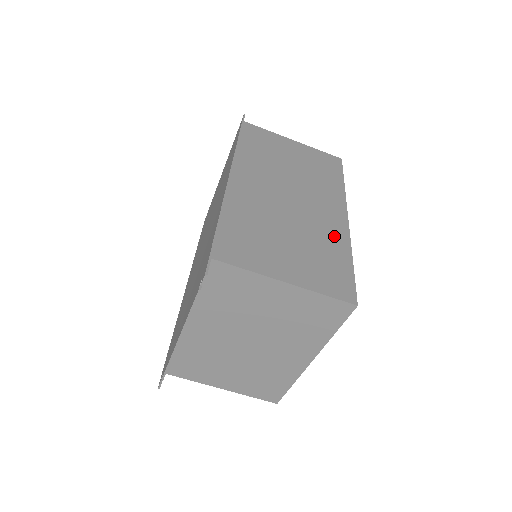
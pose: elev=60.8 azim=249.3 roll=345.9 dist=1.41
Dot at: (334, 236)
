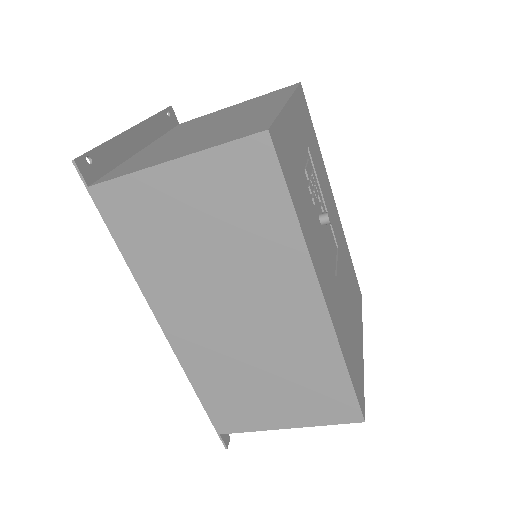
Dot at: (314, 346)
